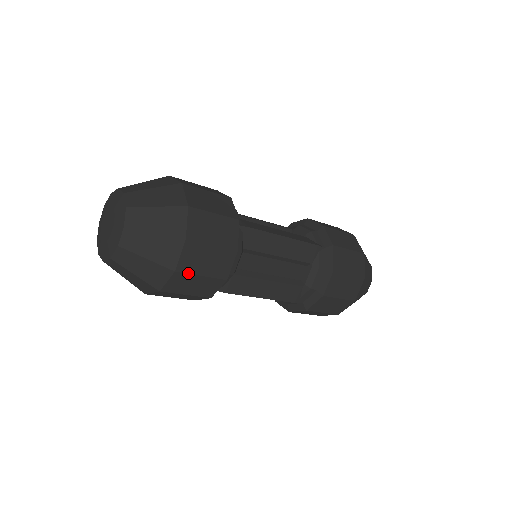
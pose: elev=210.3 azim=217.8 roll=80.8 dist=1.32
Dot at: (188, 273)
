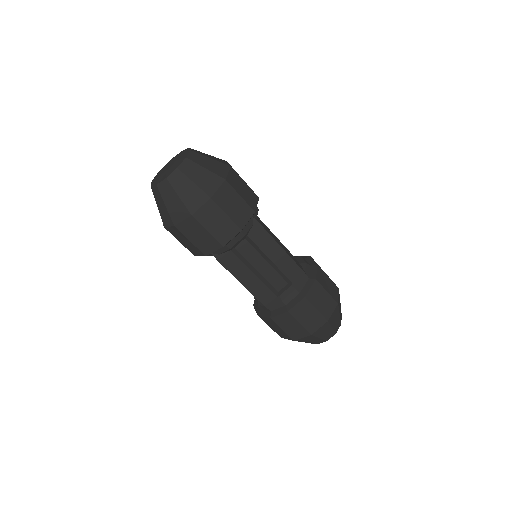
Dot at: (200, 223)
